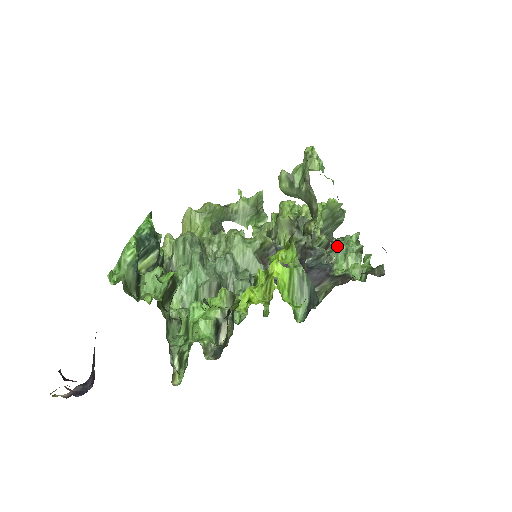
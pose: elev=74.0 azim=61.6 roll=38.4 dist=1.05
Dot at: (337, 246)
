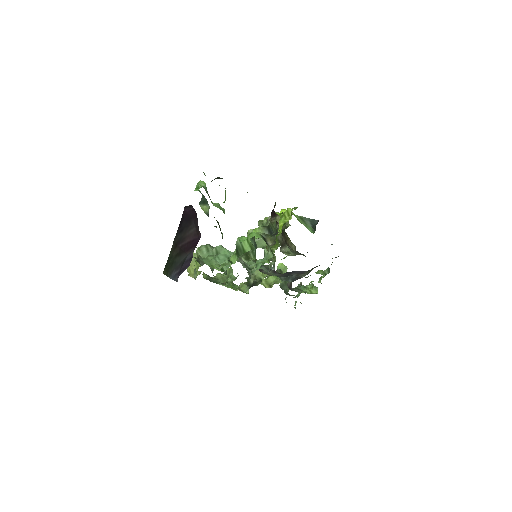
Dot at: (297, 286)
